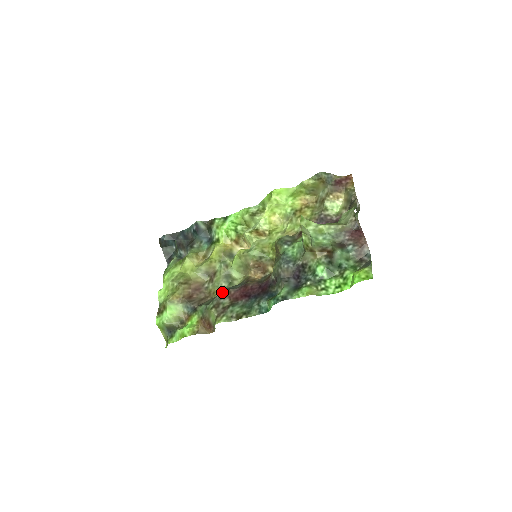
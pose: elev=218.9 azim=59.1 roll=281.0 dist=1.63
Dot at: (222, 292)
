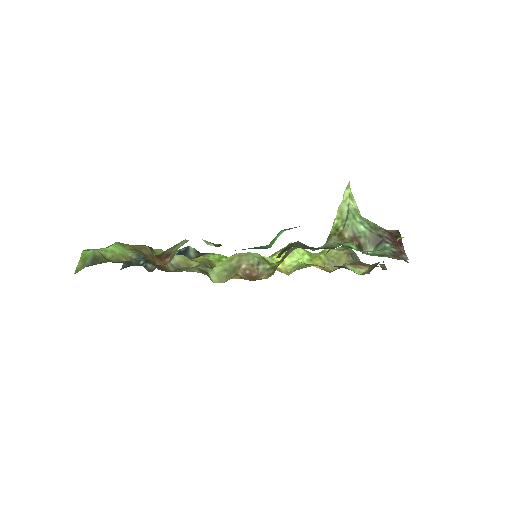
Dot at: occluded
